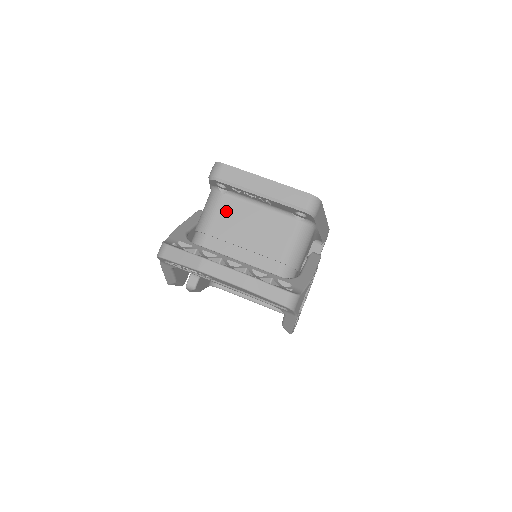
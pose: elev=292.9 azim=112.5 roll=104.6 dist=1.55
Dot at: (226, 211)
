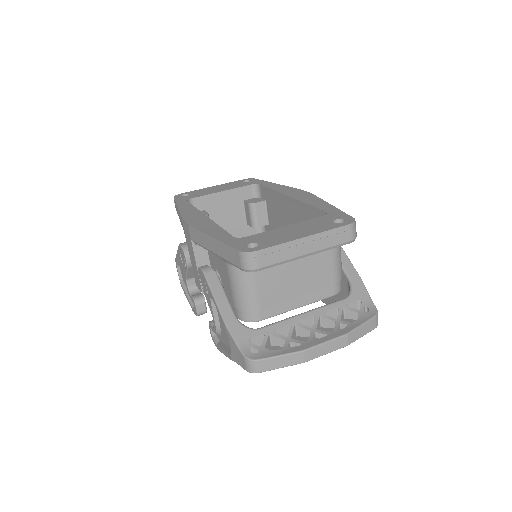
Dot at: (265, 278)
